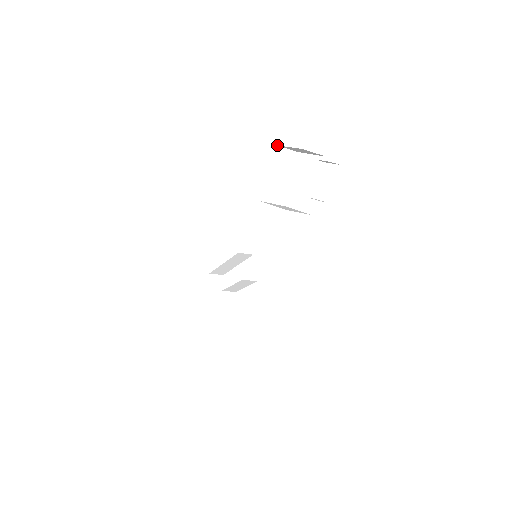
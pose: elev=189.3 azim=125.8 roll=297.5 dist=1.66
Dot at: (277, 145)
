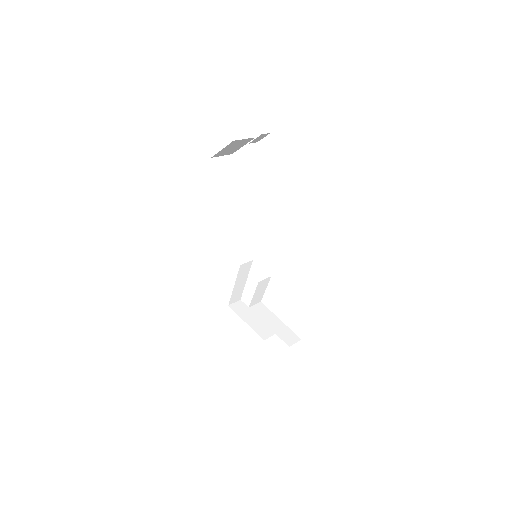
Dot at: (213, 157)
